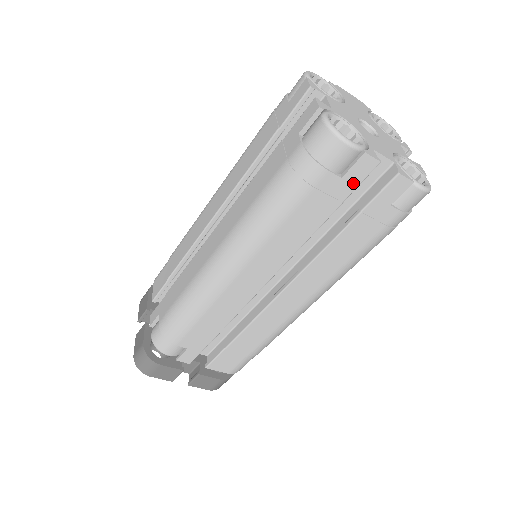
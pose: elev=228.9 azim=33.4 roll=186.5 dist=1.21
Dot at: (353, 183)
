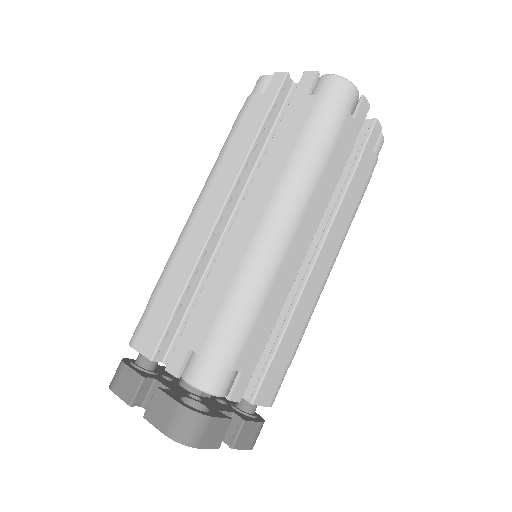
Dot at: (358, 125)
